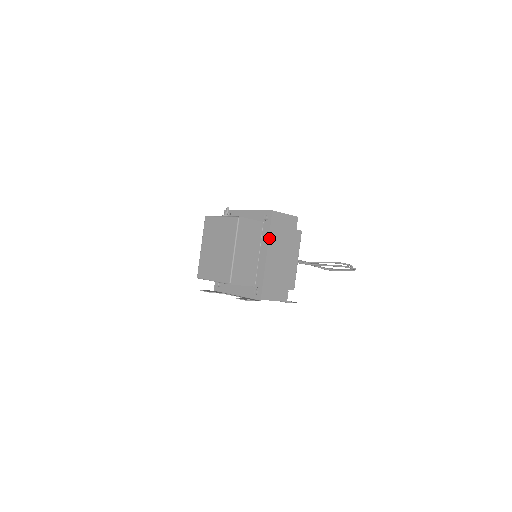
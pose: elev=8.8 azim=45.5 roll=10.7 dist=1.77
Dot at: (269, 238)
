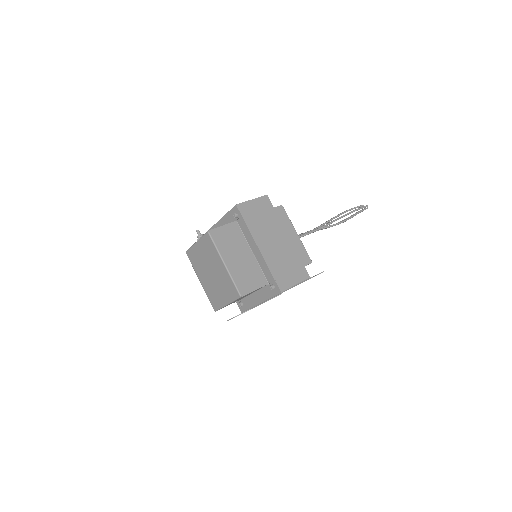
Dot at: (250, 231)
